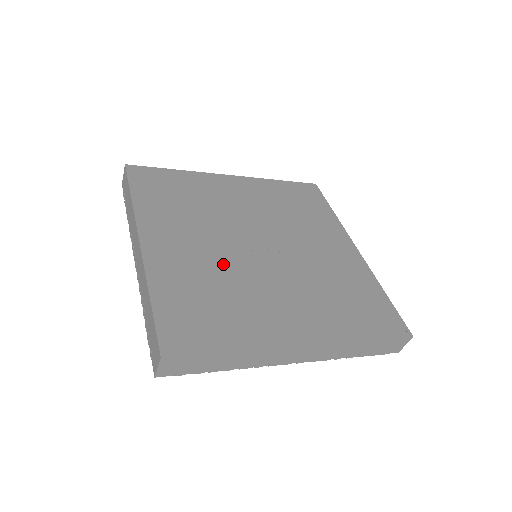
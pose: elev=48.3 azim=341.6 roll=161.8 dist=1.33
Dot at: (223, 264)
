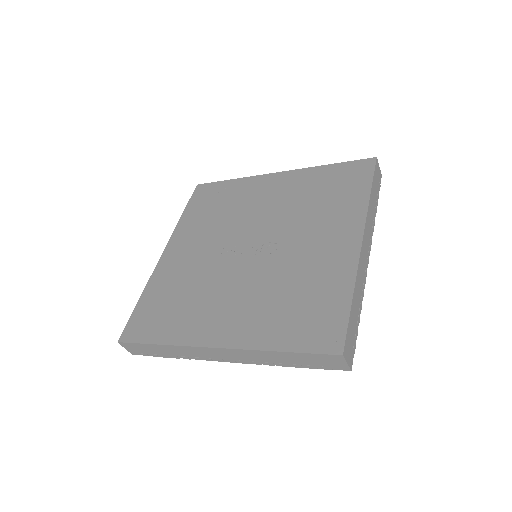
Dot at: (205, 268)
